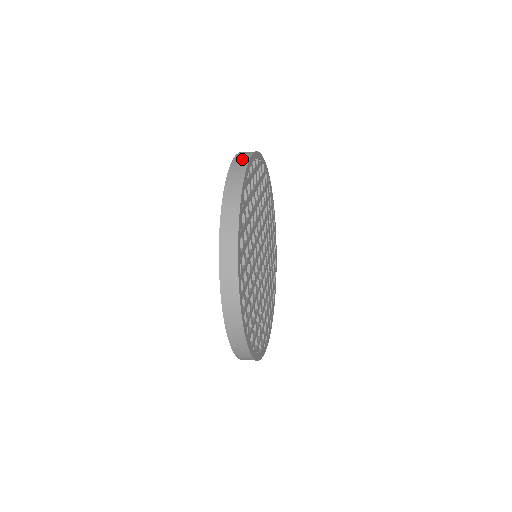
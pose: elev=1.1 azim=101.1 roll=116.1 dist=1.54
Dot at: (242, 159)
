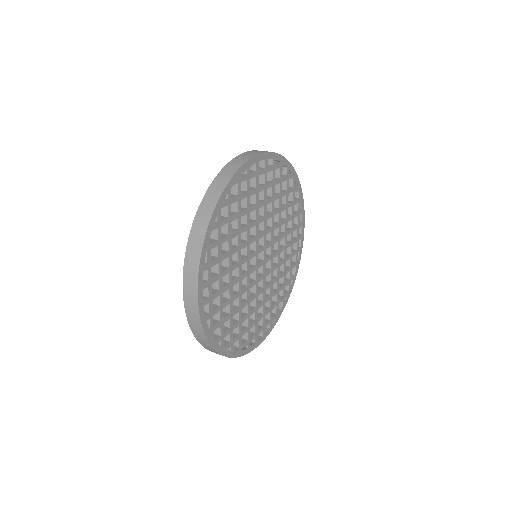
Dot at: (247, 156)
